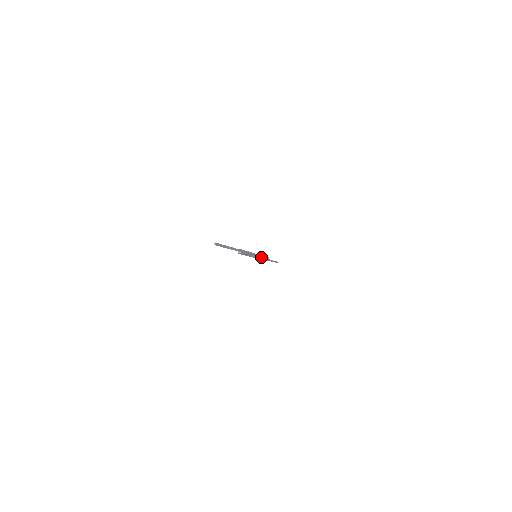
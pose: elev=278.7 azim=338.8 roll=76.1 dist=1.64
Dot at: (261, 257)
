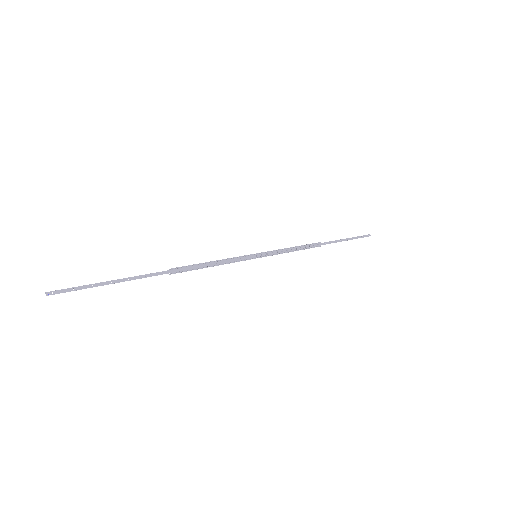
Dot at: (280, 251)
